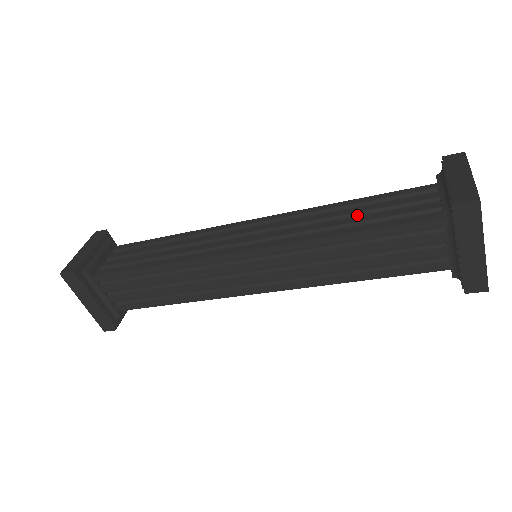
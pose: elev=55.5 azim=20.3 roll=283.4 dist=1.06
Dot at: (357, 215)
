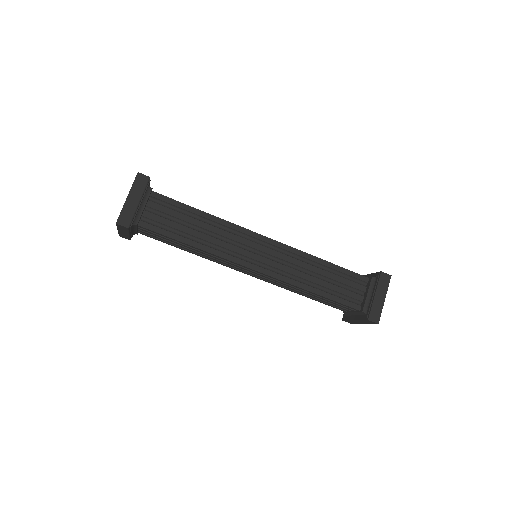
Dot at: (325, 278)
